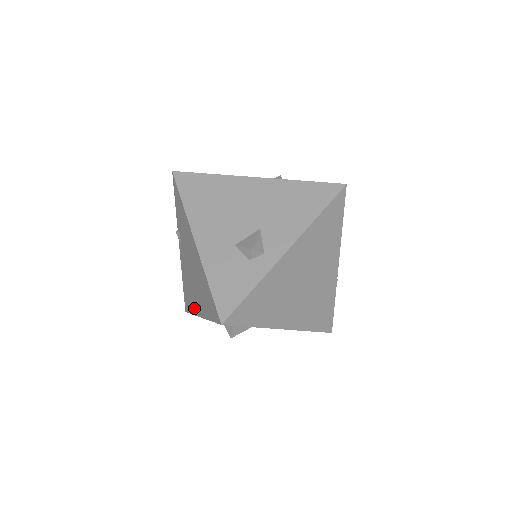
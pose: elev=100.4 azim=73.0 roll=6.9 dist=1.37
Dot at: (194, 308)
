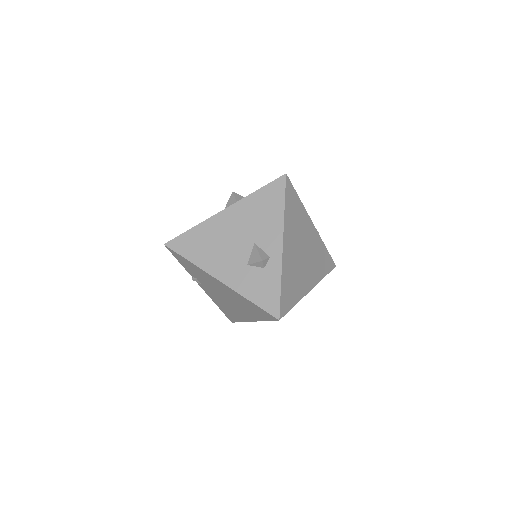
Dot at: (242, 318)
